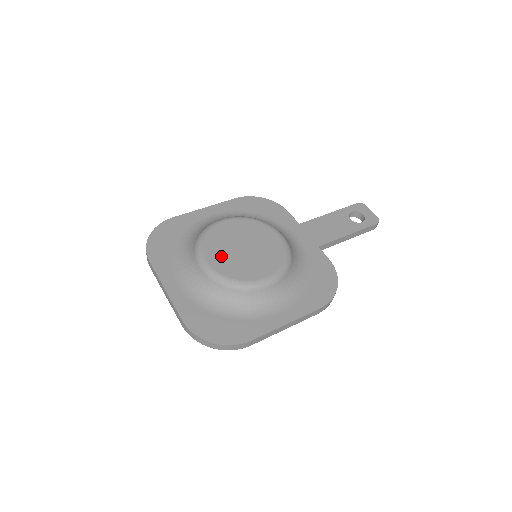
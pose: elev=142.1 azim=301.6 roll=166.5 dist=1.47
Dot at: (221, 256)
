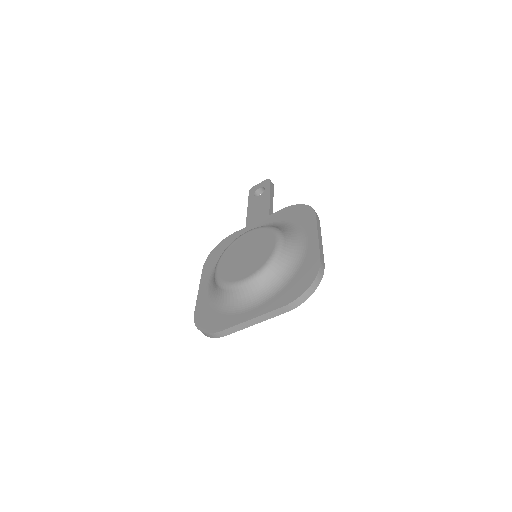
Dot at: (244, 269)
